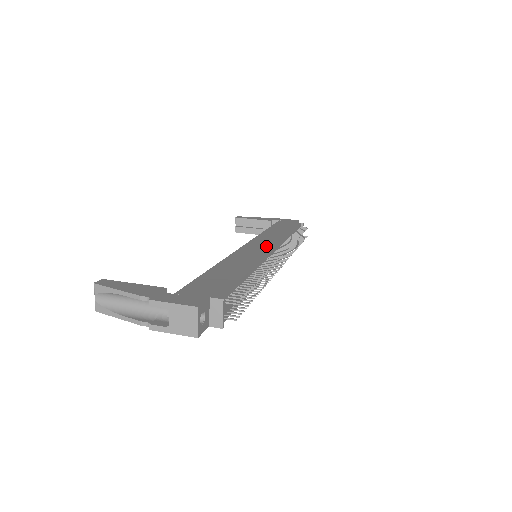
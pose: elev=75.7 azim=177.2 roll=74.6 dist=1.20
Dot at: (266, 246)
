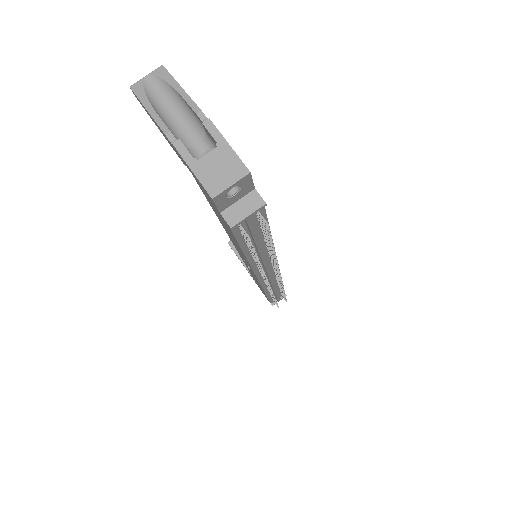
Dot at: occluded
